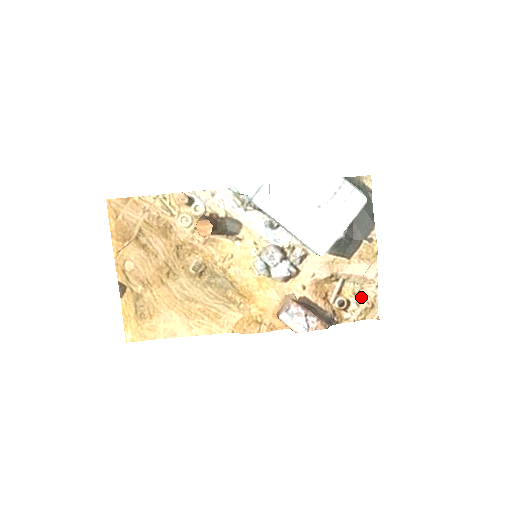
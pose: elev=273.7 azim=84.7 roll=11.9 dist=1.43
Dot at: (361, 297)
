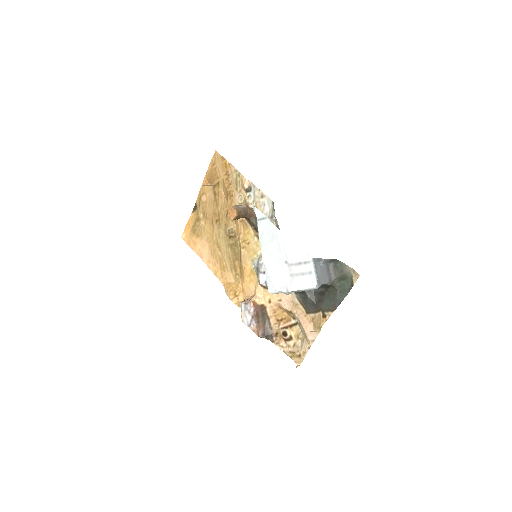
Dot at: (299, 343)
